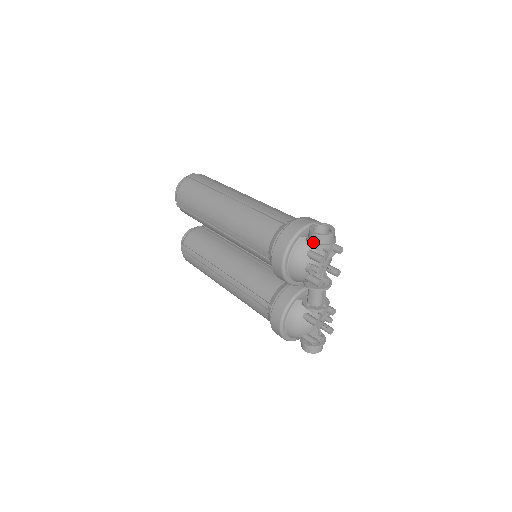
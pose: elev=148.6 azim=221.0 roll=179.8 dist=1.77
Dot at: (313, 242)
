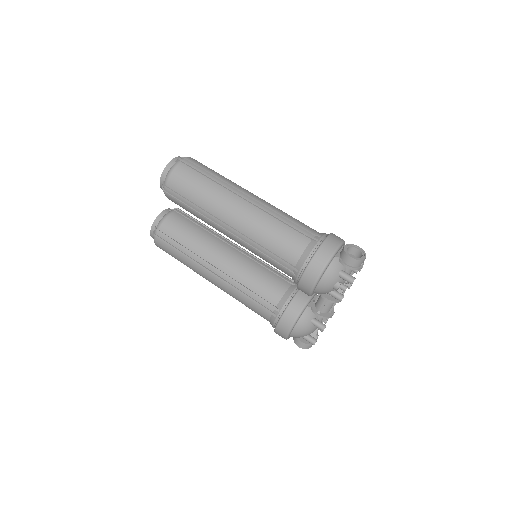
Dot at: (348, 264)
